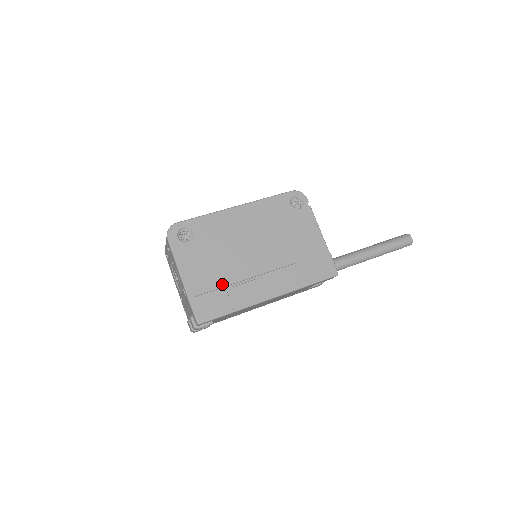
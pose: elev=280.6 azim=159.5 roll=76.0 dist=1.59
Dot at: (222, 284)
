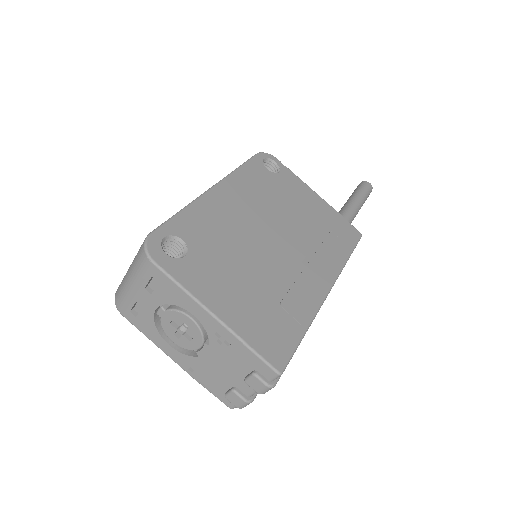
Dot at: (269, 298)
